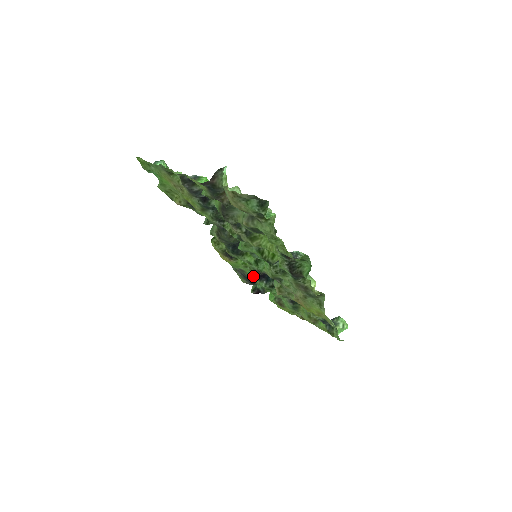
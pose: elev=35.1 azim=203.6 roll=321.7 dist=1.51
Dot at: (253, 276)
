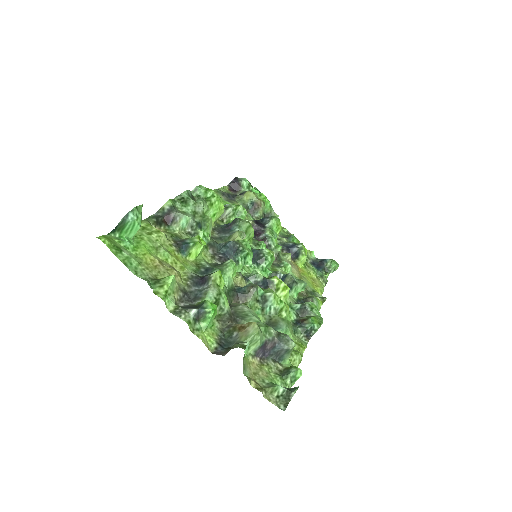
Dot at: occluded
